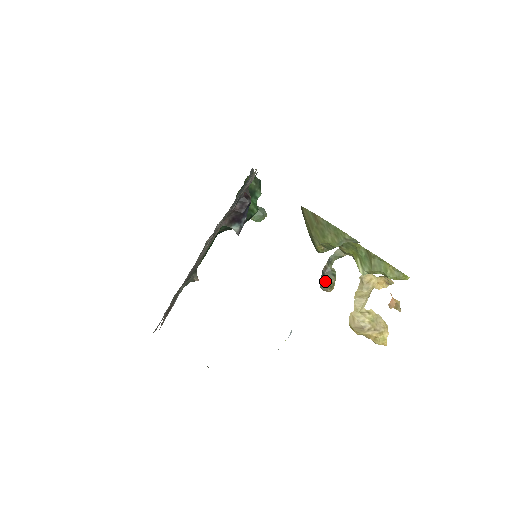
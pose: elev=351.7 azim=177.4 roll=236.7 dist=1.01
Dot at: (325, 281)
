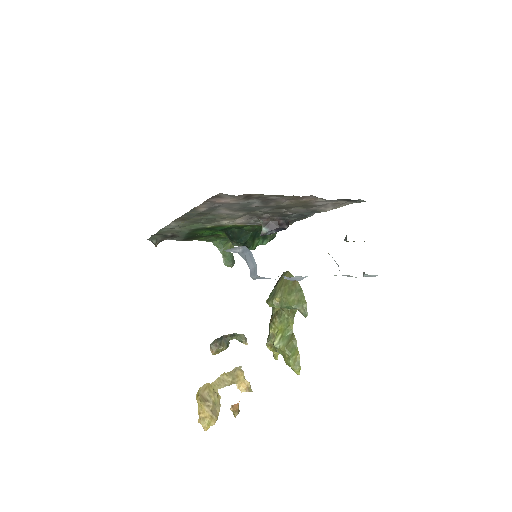
Dot at: (219, 342)
